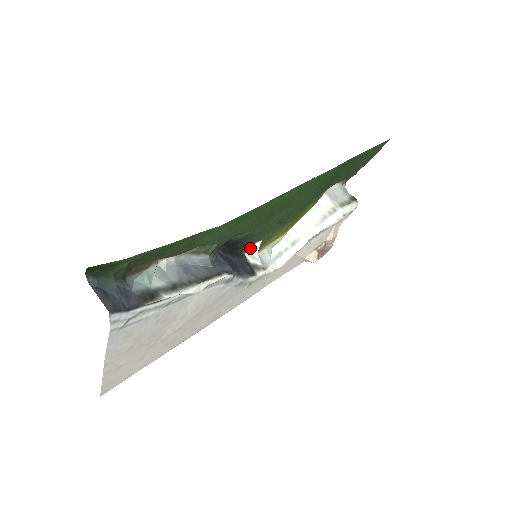
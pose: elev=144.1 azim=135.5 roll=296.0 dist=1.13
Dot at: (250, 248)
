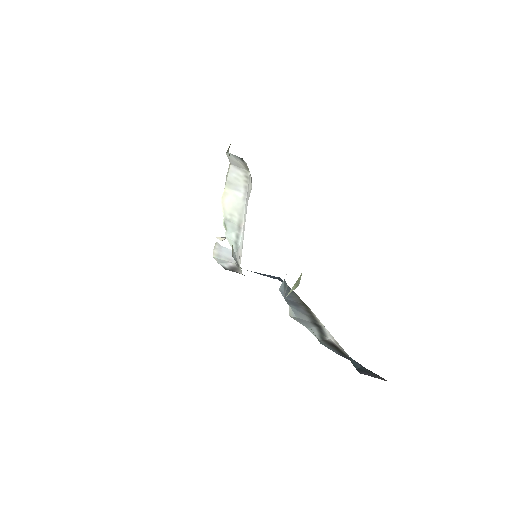
Dot at: (214, 254)
